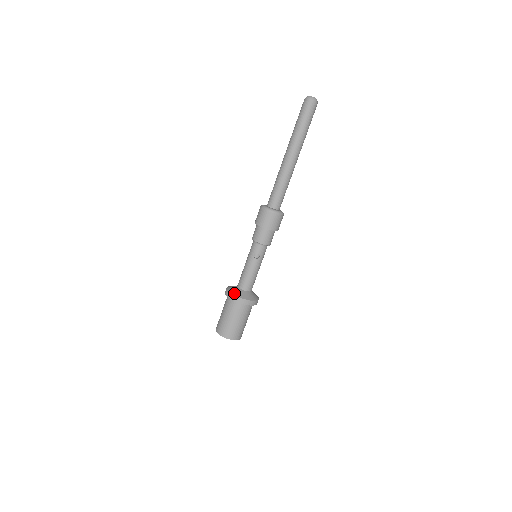
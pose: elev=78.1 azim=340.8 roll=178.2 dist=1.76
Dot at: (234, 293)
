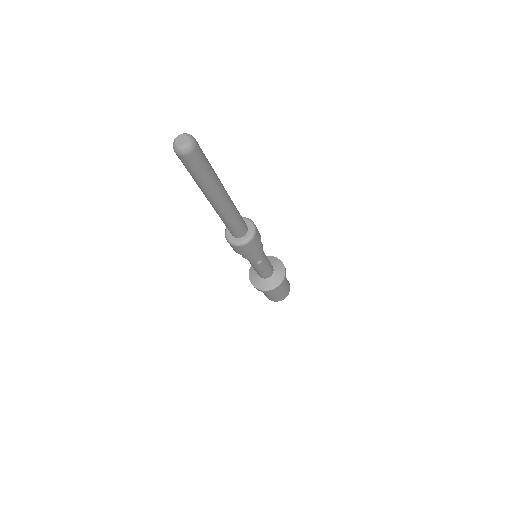
Dot at: (264, 289)
